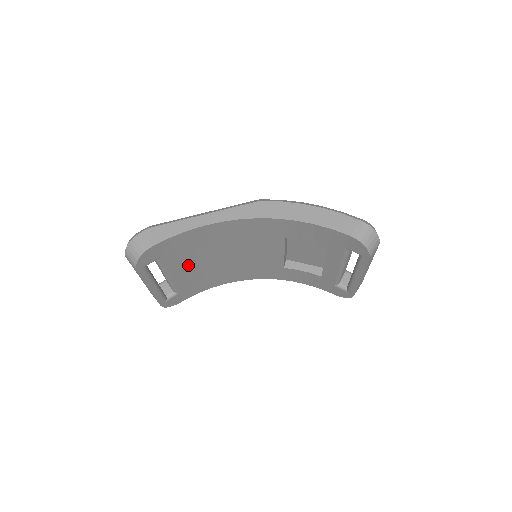
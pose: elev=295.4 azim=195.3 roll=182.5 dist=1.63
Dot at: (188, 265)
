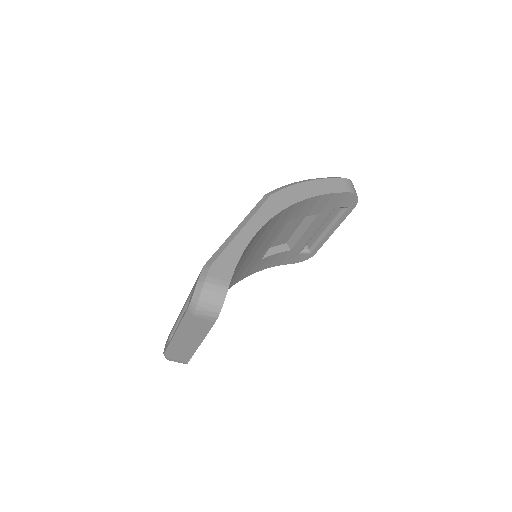
Dot at: occluded
